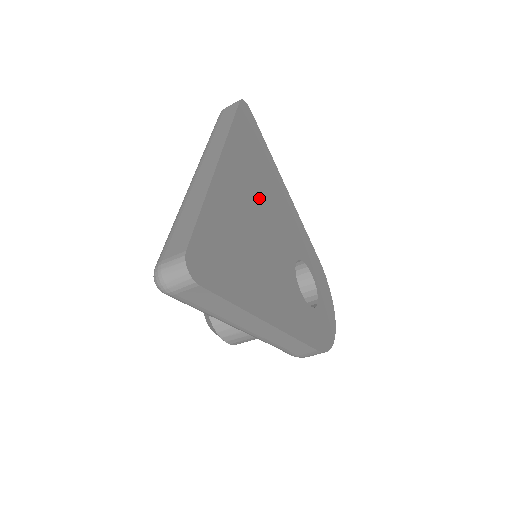
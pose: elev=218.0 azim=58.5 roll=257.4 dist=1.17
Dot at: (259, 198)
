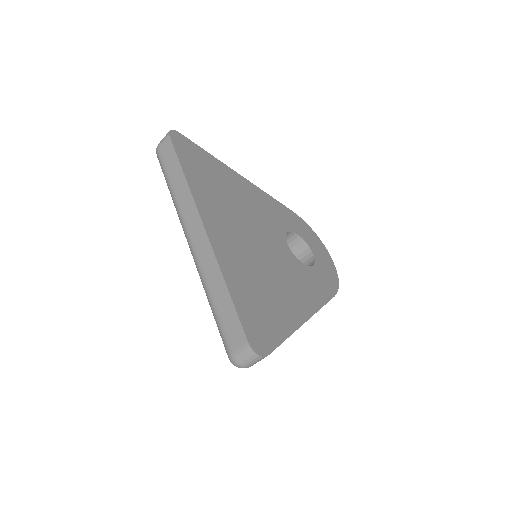
Dot at: (239, 220)
